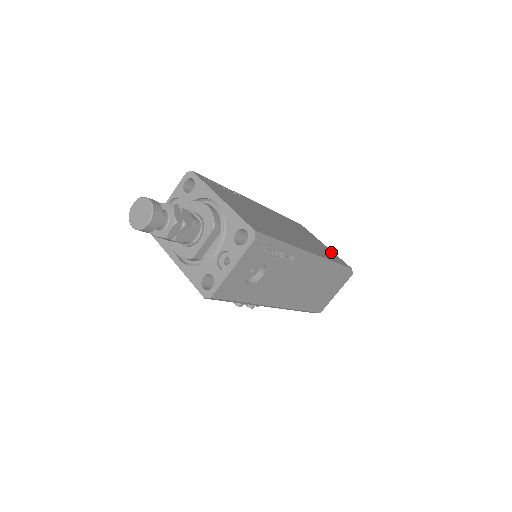
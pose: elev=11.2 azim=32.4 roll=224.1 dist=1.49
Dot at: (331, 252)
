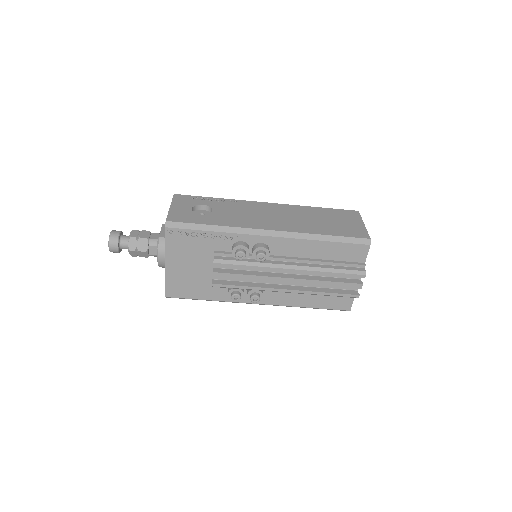
Dot at: occluded
